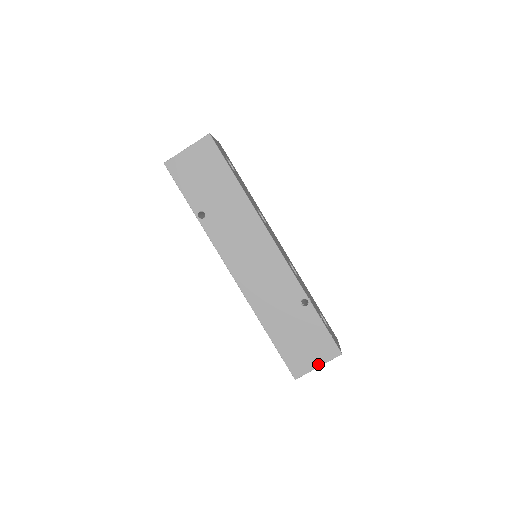
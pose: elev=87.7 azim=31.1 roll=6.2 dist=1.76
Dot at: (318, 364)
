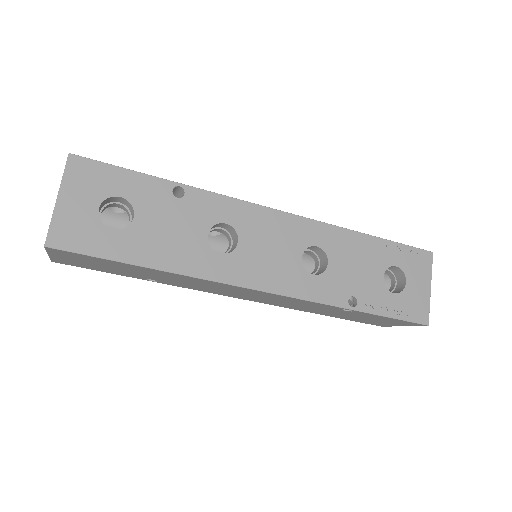
Dot at: occluded
